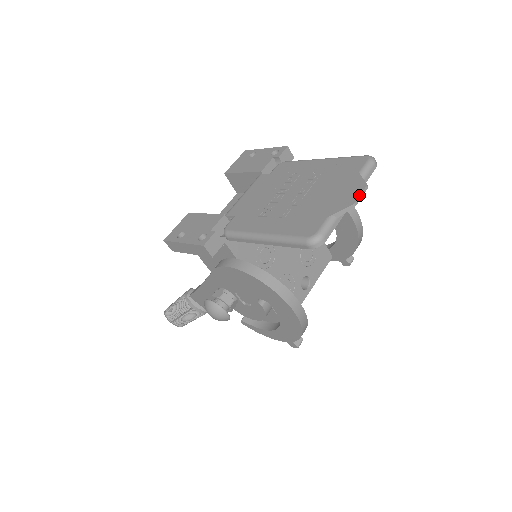
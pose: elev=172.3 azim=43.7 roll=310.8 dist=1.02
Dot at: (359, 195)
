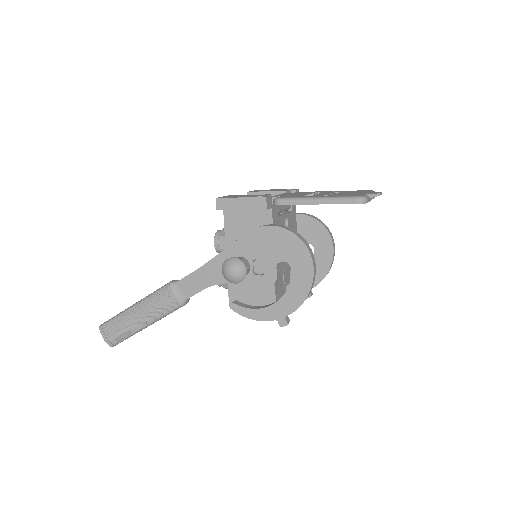
Dot at: (381, 192)
